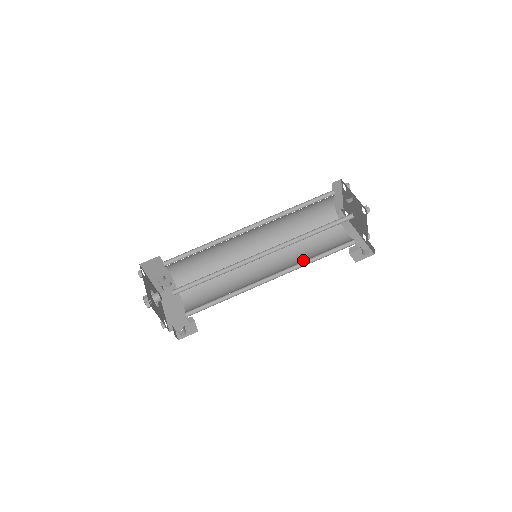
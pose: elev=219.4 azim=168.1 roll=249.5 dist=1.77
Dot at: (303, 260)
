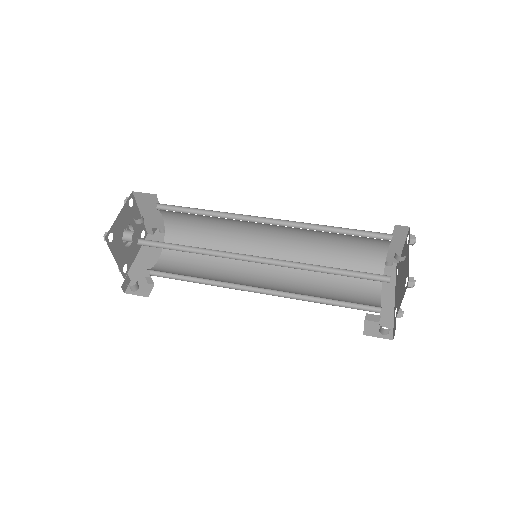
Dot at: (307, 293)
